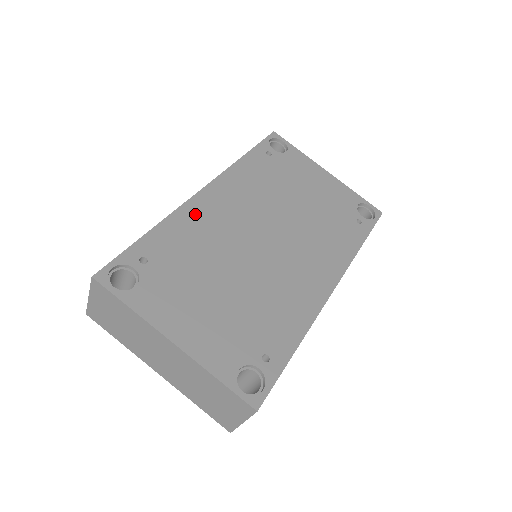
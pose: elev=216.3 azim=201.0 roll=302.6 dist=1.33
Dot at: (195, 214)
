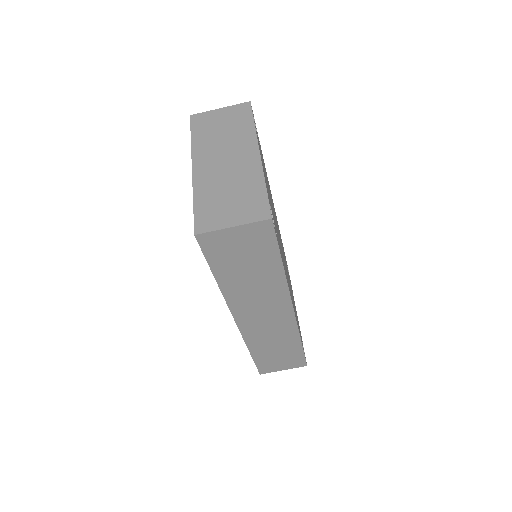
Dot at: occluded
